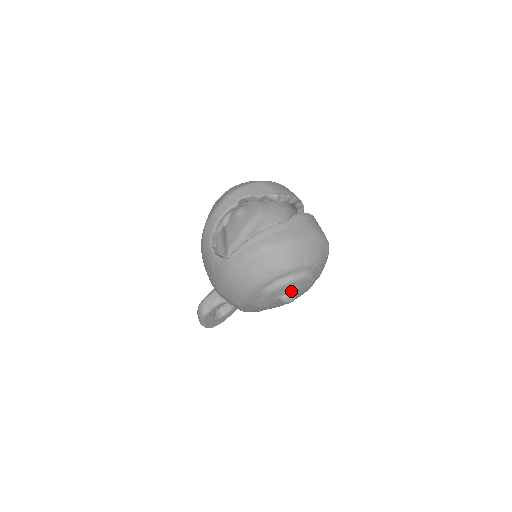
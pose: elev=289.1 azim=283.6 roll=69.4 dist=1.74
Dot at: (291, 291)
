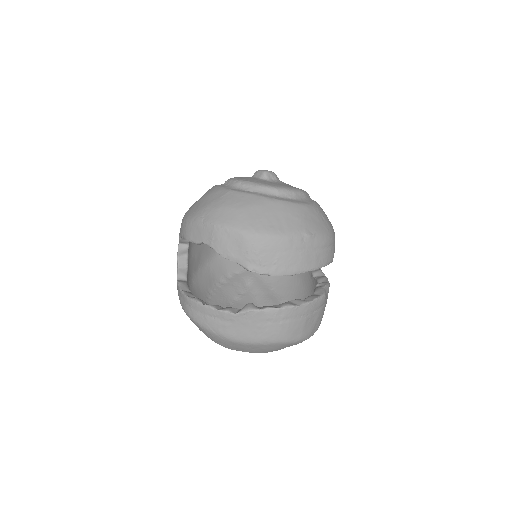
Dot at: occluded
